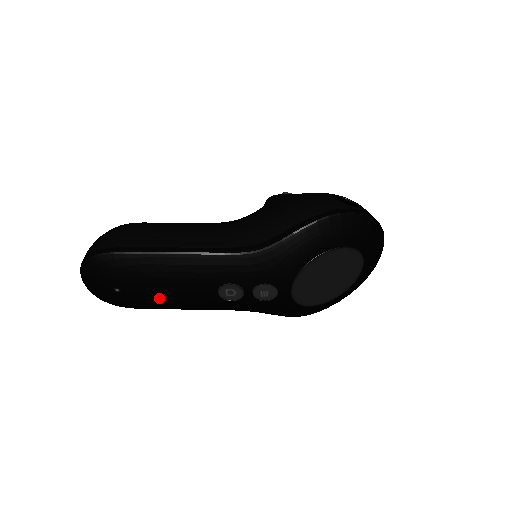
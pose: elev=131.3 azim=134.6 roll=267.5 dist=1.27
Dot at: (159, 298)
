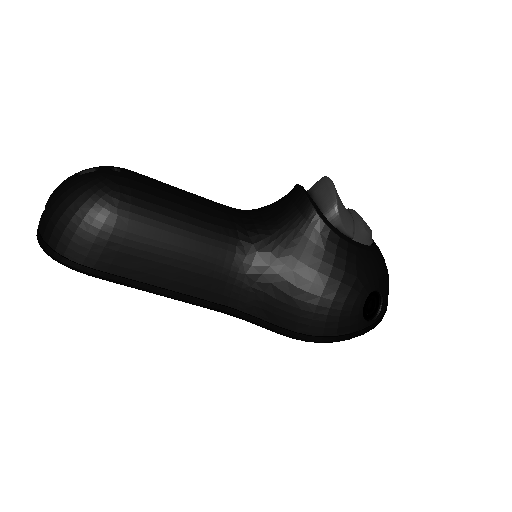
Dot at: occluded
